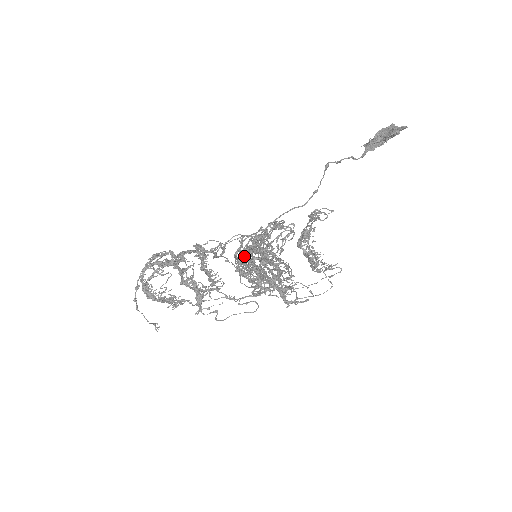
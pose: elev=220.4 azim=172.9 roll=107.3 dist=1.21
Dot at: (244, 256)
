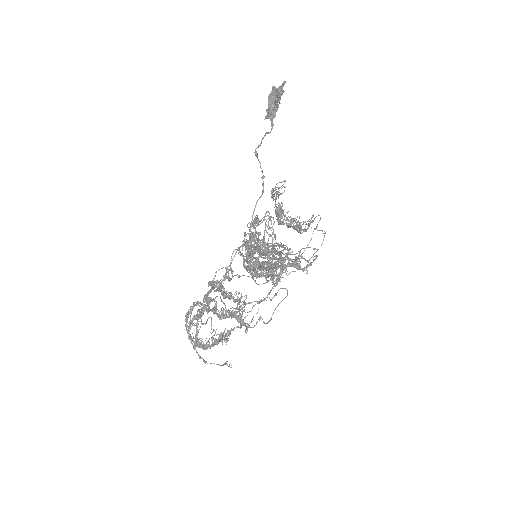
Dot at: (250, 262)
